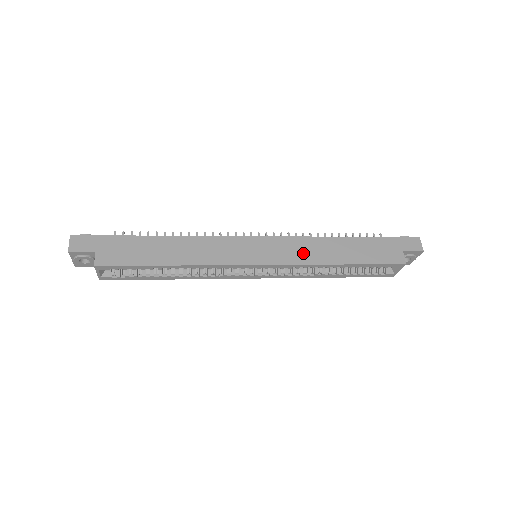
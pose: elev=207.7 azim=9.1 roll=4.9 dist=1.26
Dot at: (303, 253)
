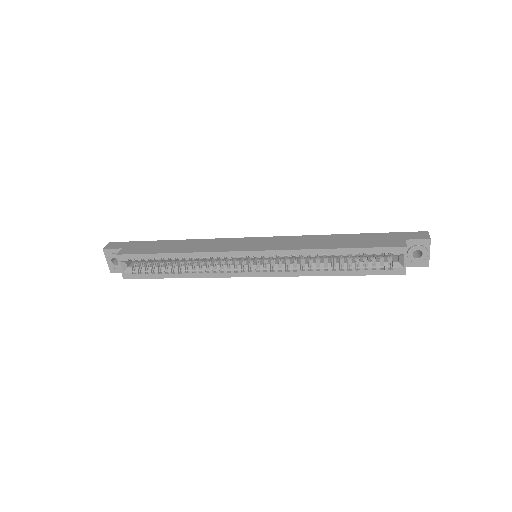
Dot at: (295, 244)
